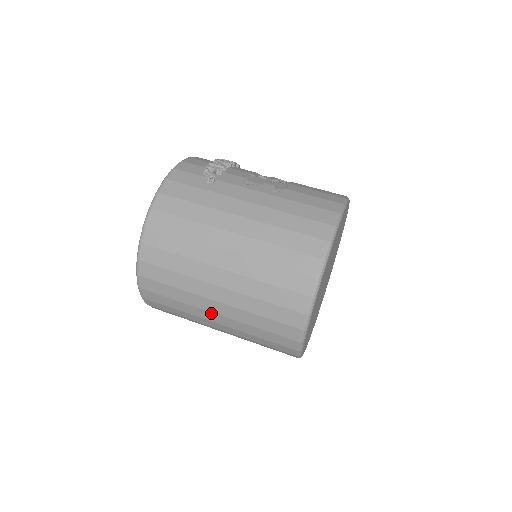
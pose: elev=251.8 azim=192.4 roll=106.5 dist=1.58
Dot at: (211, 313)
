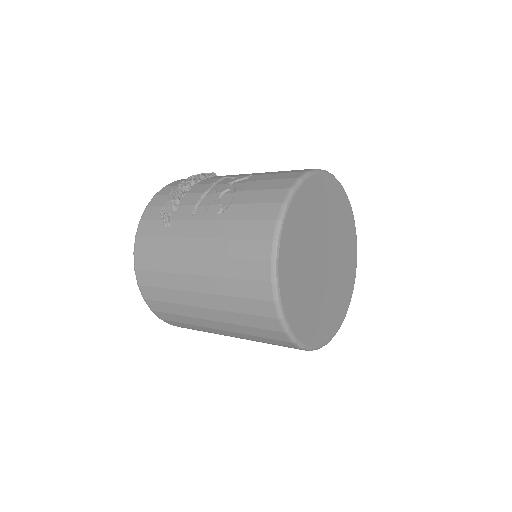
Dot at: occluded
